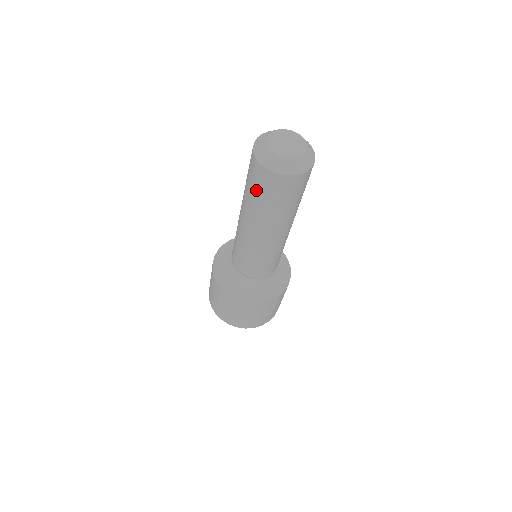
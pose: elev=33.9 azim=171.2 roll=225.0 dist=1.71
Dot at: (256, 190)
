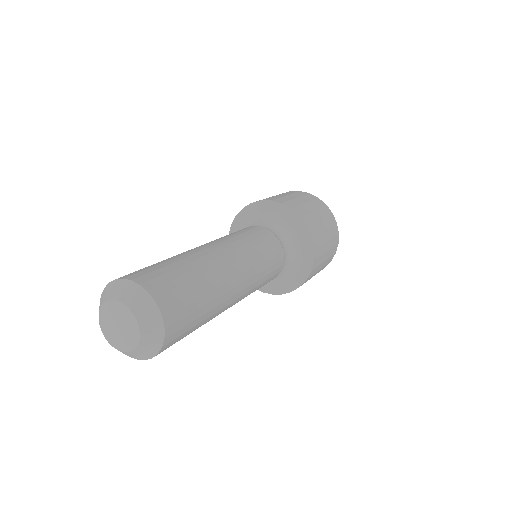
Dot at: occluded
